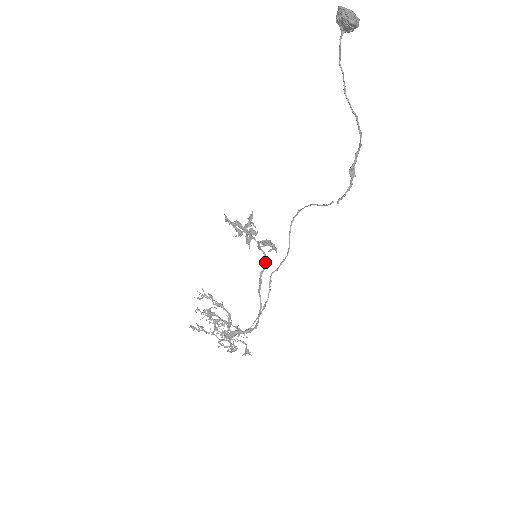
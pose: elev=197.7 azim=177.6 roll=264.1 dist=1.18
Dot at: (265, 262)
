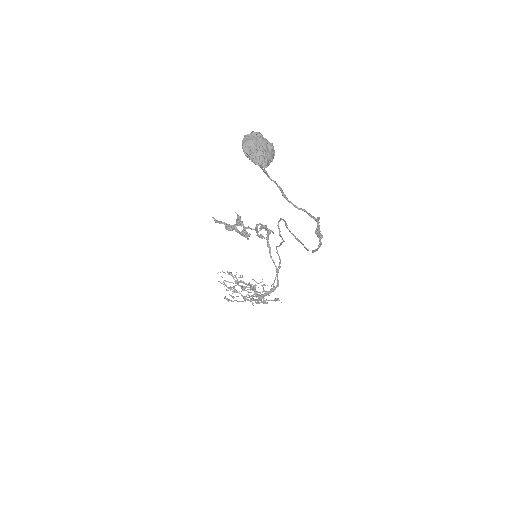
Dot at: (267, 231)
